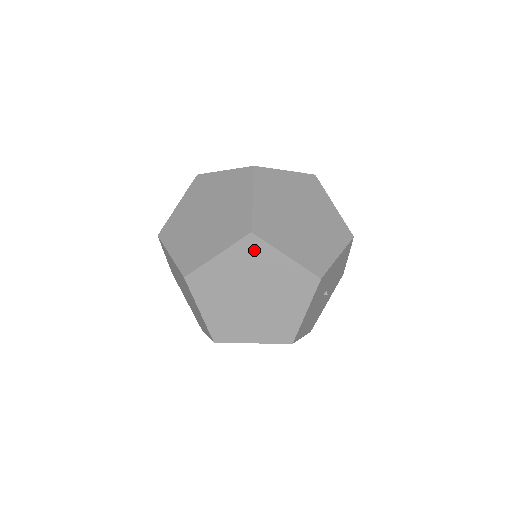
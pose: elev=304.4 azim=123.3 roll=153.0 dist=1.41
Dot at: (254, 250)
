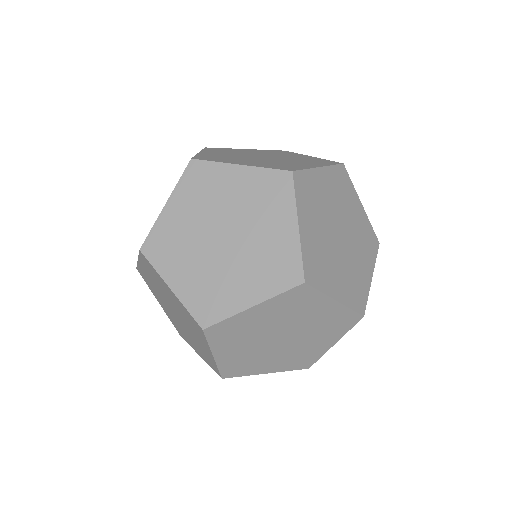
Dot at: (301, 298)
